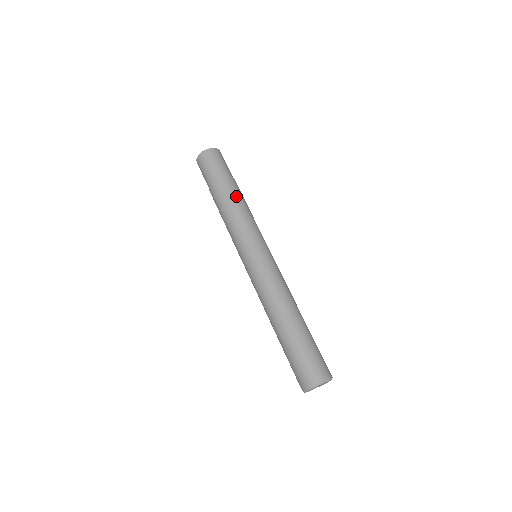
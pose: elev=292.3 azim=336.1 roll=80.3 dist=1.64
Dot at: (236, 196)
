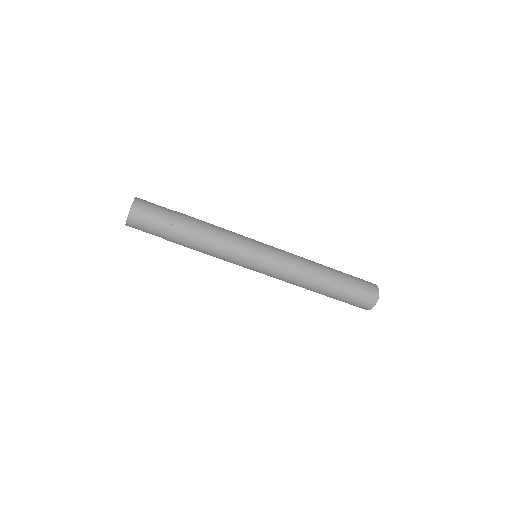
Dot at: (200, 227)
